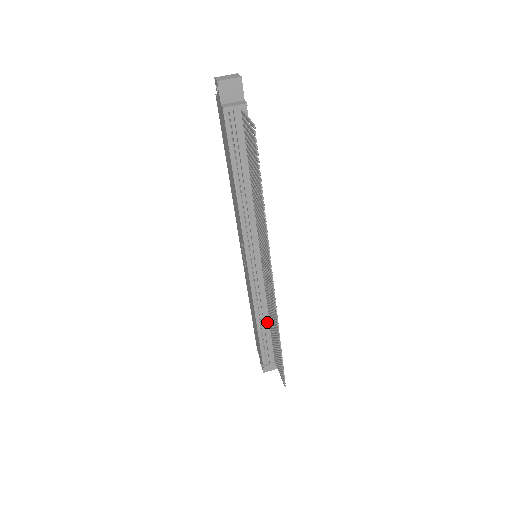
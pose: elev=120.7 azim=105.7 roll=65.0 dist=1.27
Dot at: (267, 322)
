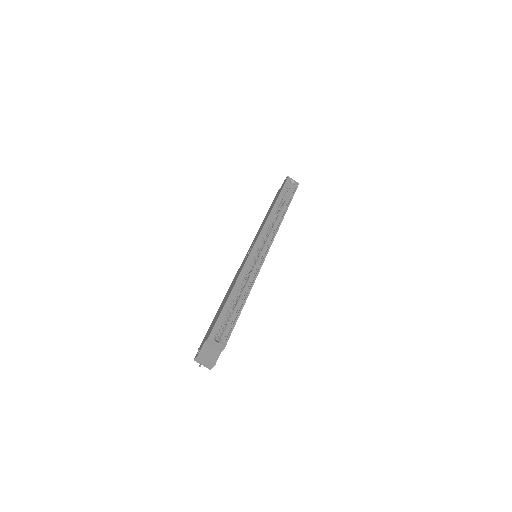
Dot at: occluded
